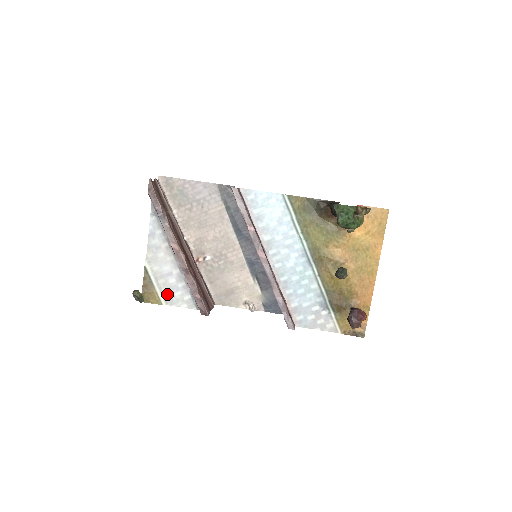
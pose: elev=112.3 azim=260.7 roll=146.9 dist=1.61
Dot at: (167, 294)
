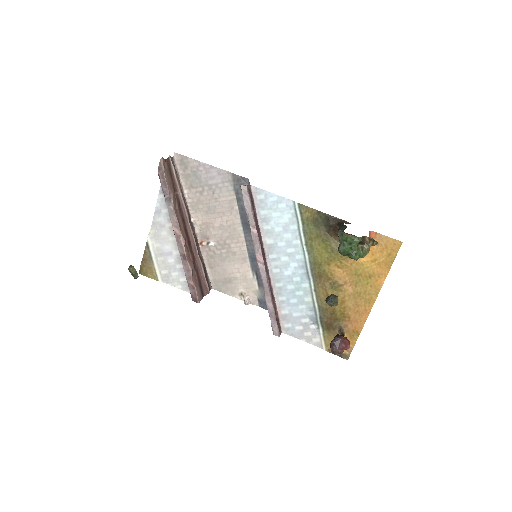
Dot at: (164, 272)
